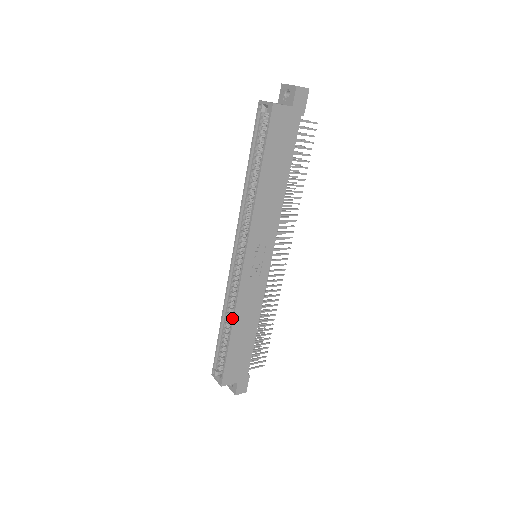
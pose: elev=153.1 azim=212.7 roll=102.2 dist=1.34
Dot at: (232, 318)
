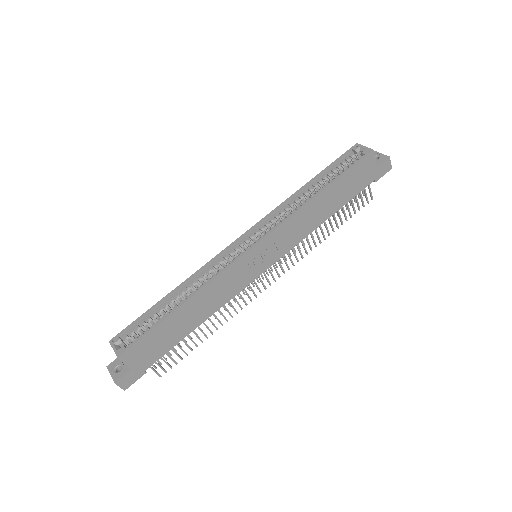
Dot at: (196, 291)
